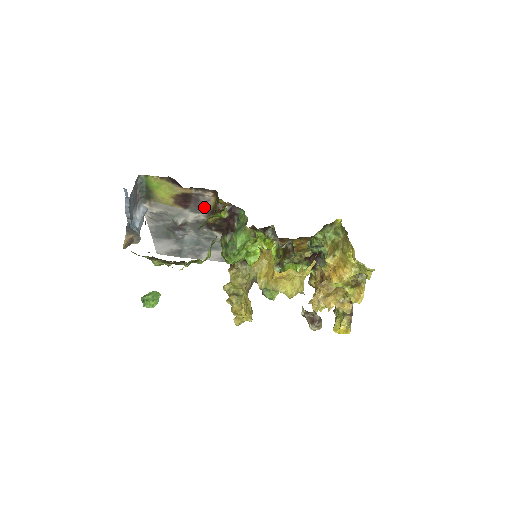
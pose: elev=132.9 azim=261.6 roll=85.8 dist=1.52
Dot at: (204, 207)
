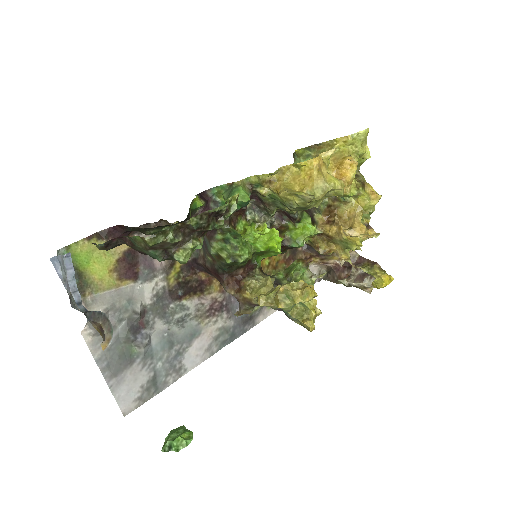
Dot at: (157, 263)
